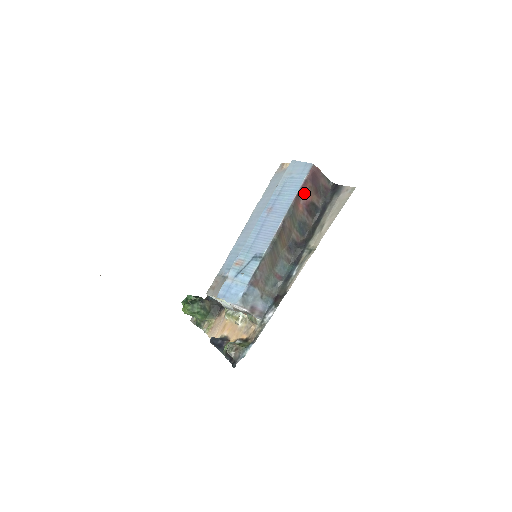
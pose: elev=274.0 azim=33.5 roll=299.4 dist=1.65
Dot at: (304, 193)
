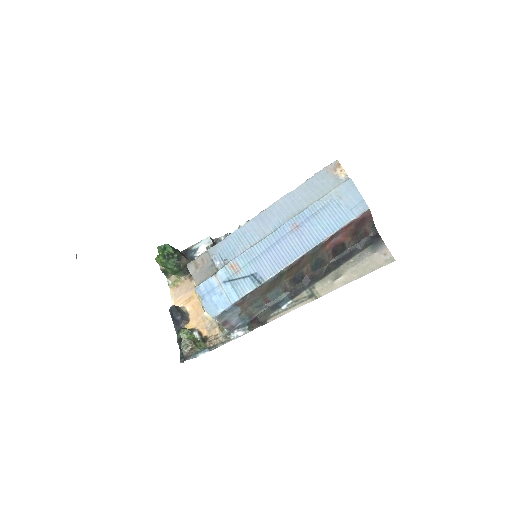
Dot at: (341, 233)
